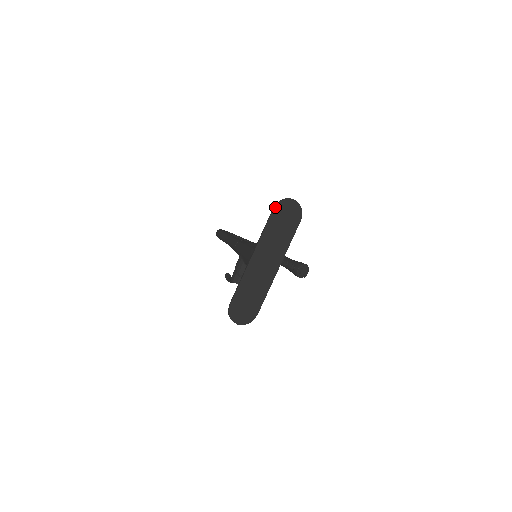
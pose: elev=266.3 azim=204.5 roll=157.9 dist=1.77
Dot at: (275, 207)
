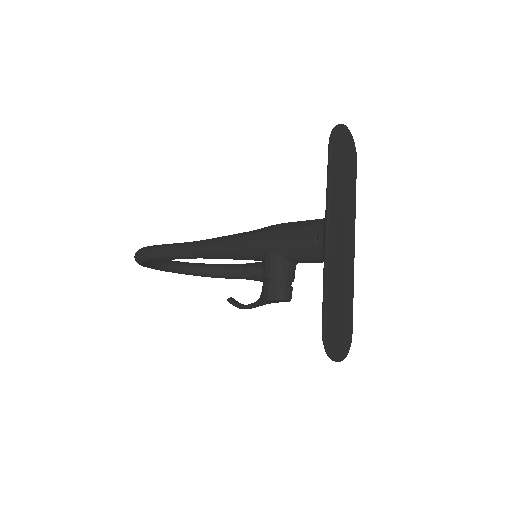
Dot at: (333, 140)
